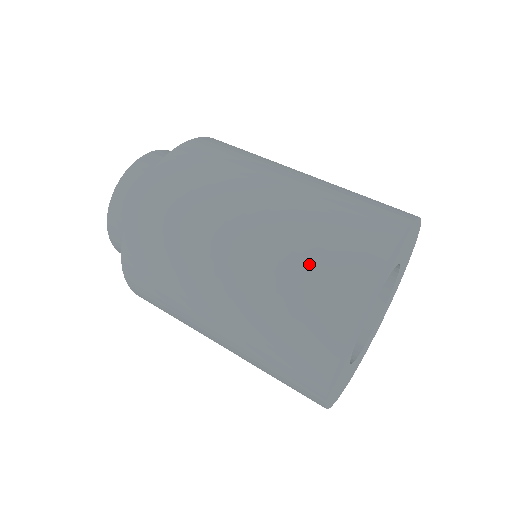
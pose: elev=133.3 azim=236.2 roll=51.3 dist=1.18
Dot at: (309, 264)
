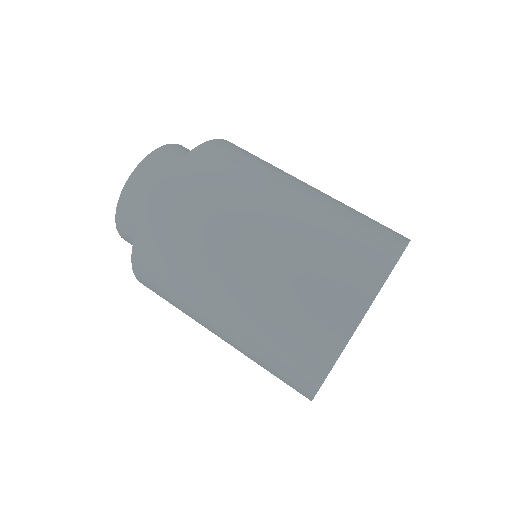
Dot at: (337, 246)
